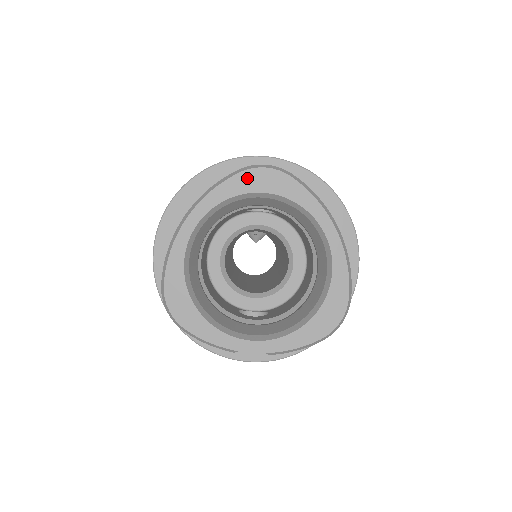
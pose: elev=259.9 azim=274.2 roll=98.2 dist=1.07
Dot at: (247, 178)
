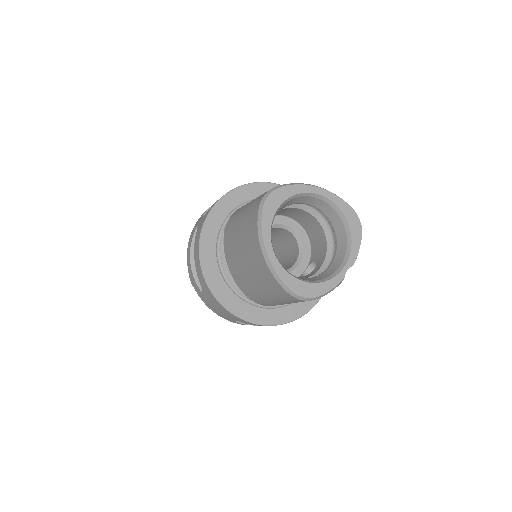
Dot at: (268, 208)
